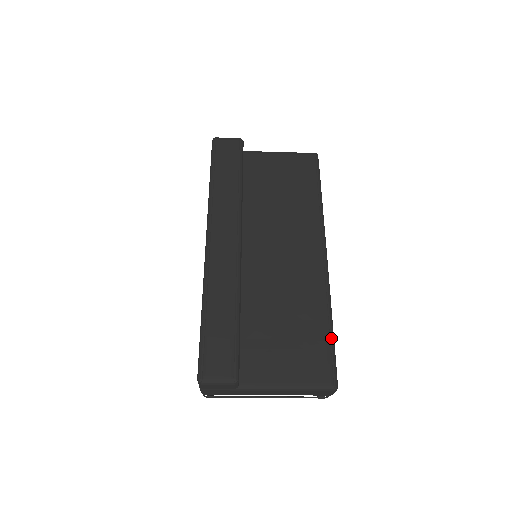
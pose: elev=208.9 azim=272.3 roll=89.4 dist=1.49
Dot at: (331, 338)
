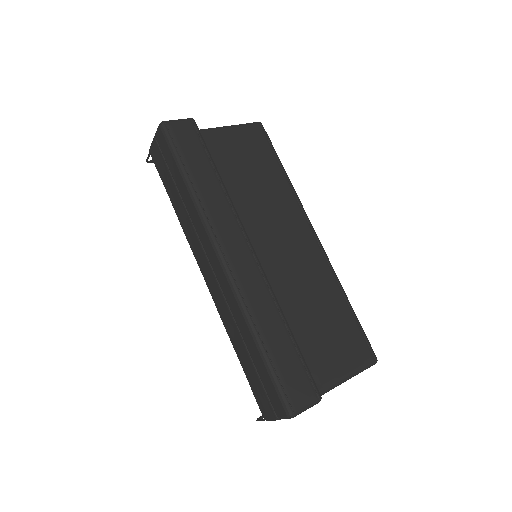
Dot at: (356, 317)
